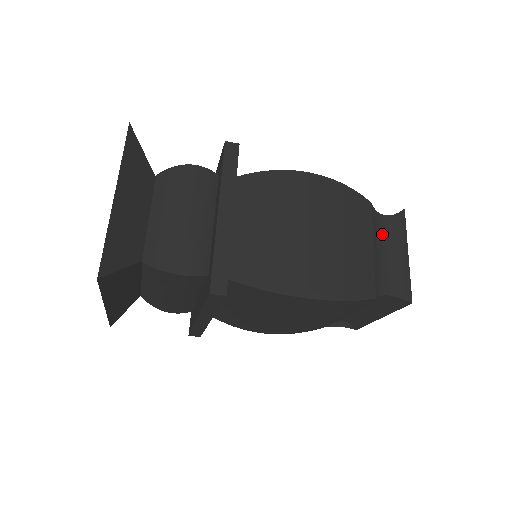
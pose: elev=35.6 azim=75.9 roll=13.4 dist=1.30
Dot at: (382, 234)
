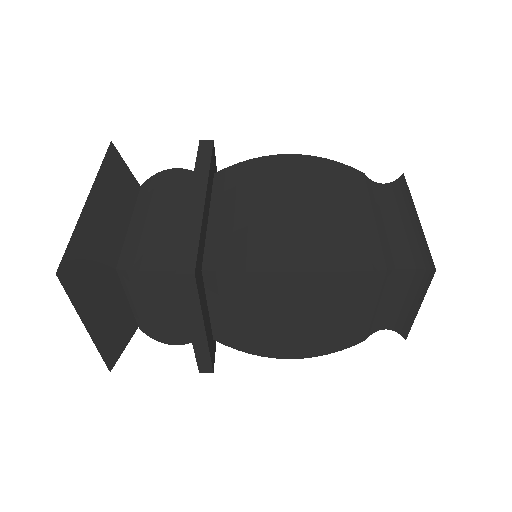
Dot at: (395, 287)
